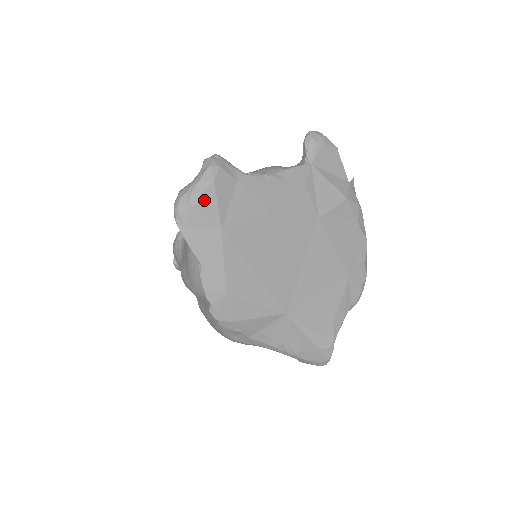
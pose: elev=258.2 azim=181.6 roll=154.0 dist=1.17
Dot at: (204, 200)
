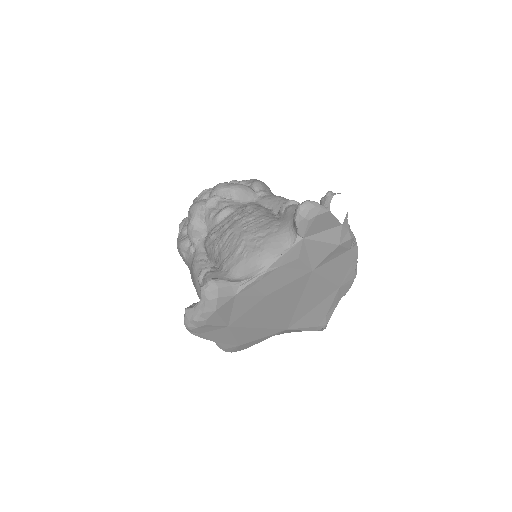
Dot at: (209, 322)
